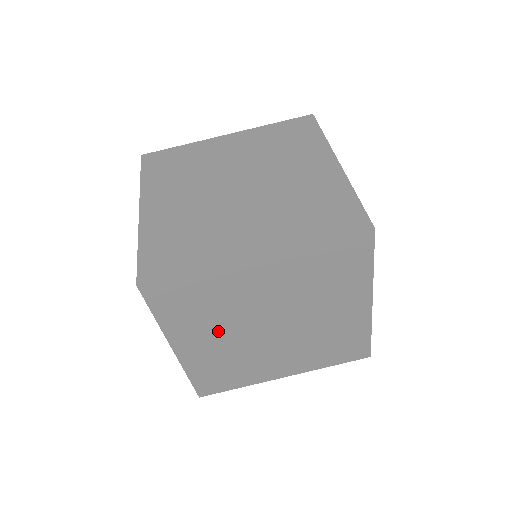
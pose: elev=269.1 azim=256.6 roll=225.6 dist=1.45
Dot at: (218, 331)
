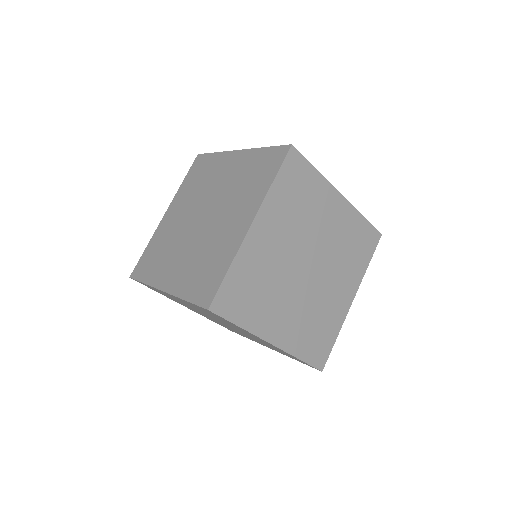
Dot at: (282, 301)
